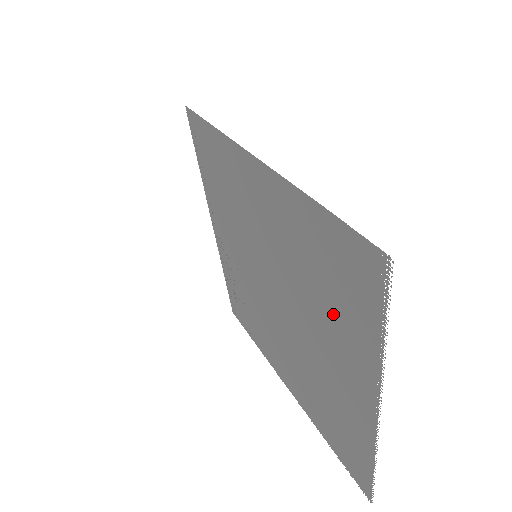
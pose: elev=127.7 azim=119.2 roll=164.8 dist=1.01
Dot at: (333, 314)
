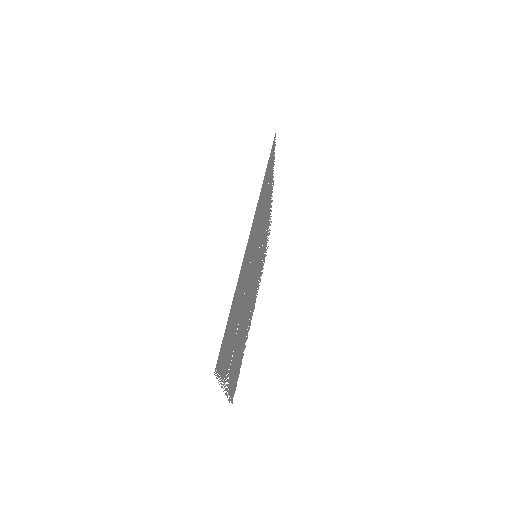
Dot at: (232, 342)
